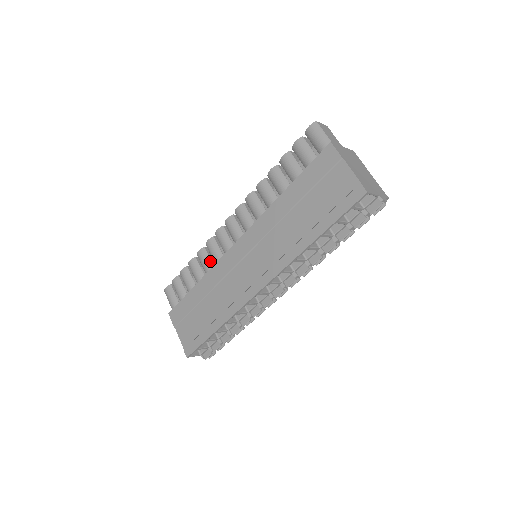
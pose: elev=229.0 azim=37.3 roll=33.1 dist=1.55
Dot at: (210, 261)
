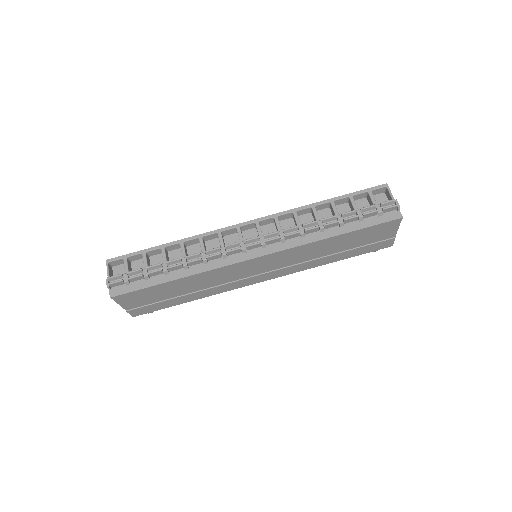
Dot at: occluded
